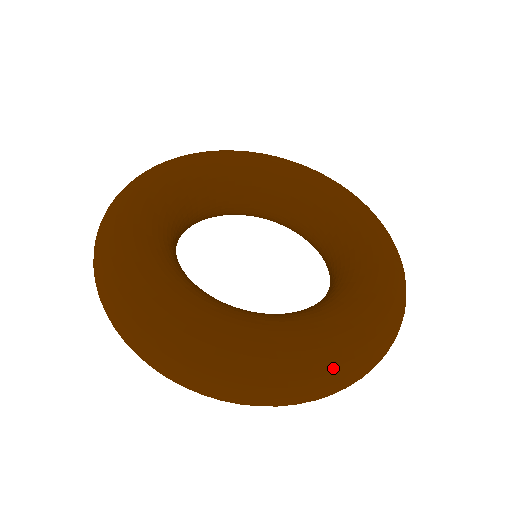
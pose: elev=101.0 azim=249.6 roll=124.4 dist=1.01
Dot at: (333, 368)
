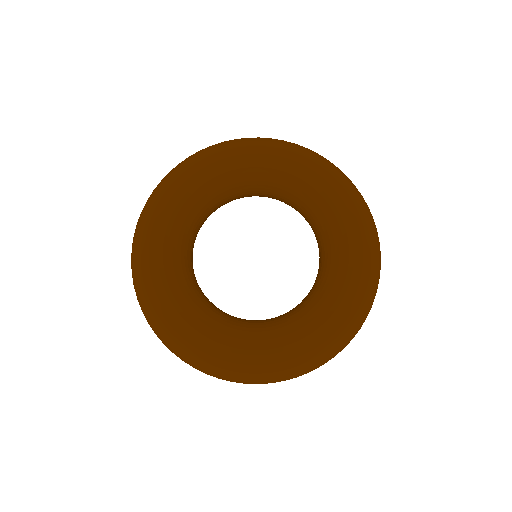
Dot at: (336, 347)
